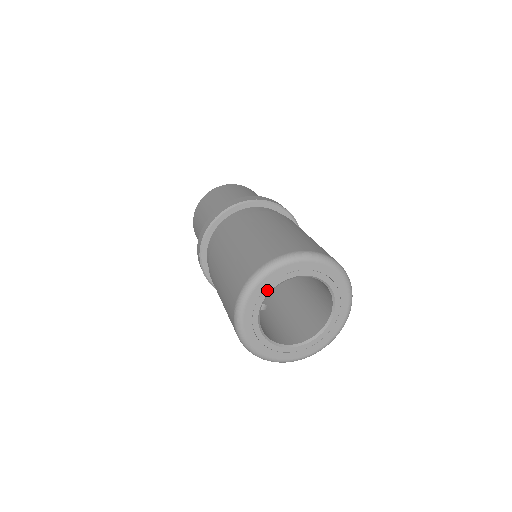
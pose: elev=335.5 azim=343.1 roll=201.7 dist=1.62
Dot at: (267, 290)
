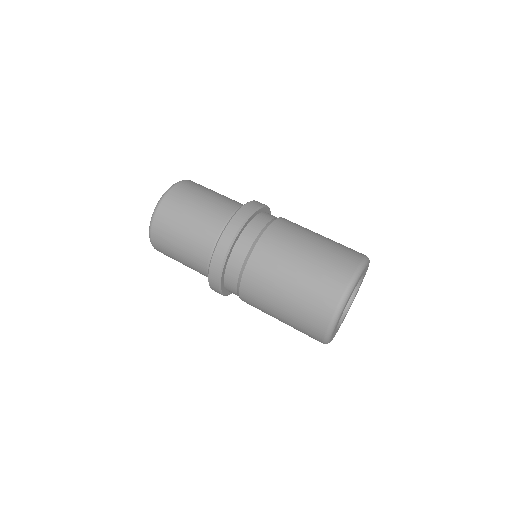
Dot at: occluded
